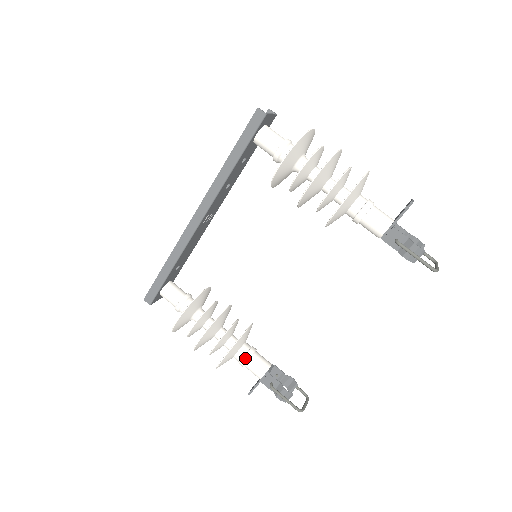
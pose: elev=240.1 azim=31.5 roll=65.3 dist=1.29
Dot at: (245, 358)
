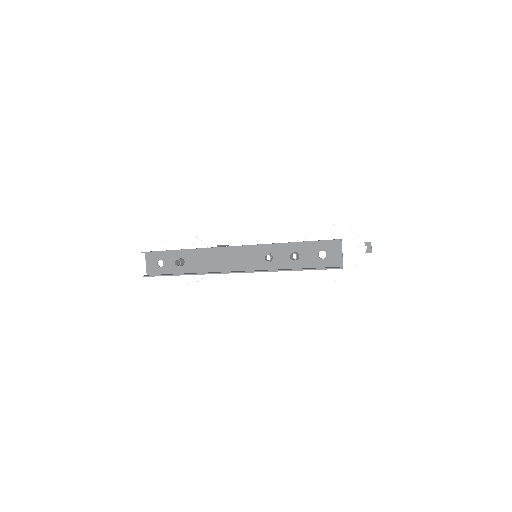
Dot at: occluded
